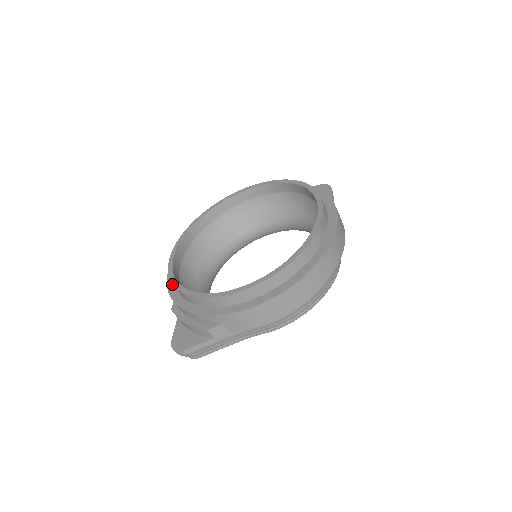
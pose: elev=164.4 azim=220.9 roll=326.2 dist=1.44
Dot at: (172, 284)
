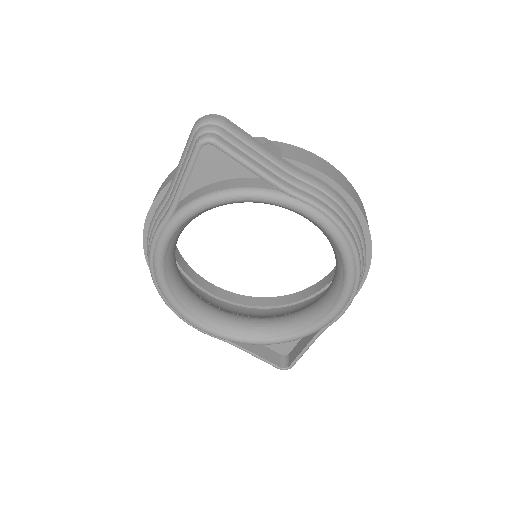
Dot at: occluded
